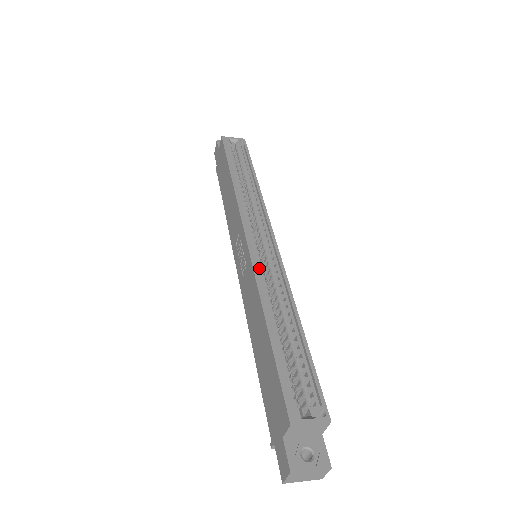
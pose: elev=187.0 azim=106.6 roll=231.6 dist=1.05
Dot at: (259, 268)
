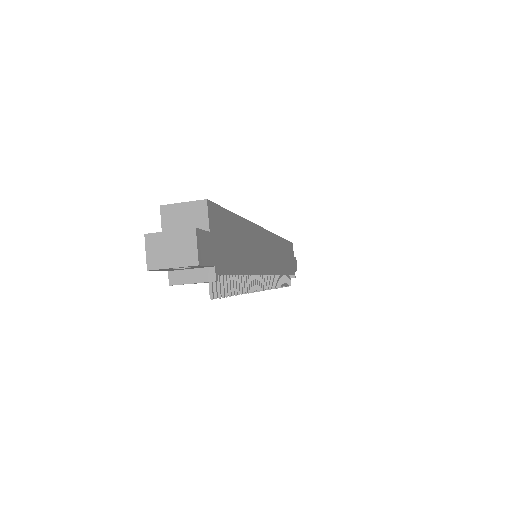
Dot at: occluded
